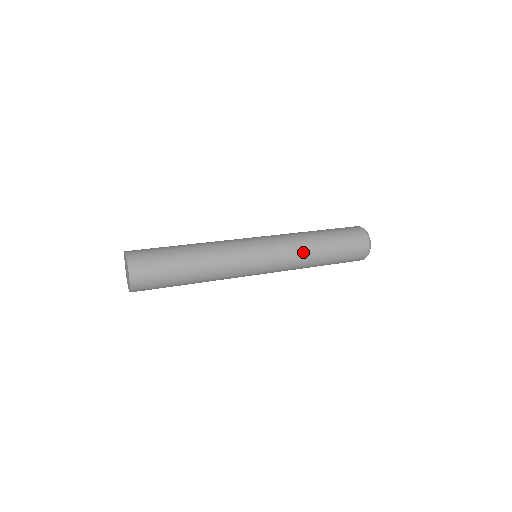
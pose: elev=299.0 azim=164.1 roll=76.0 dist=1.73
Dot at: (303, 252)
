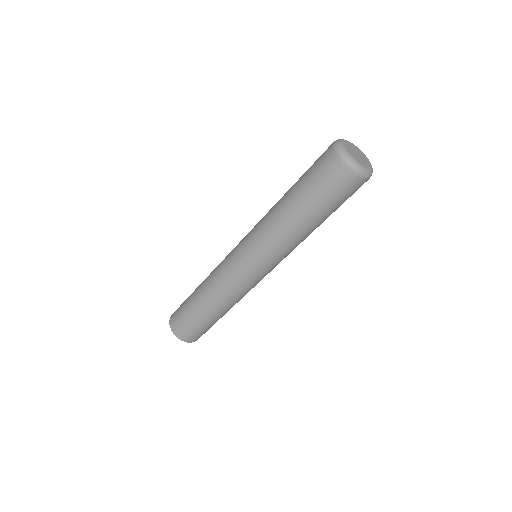
Dot at: (288, 241)
